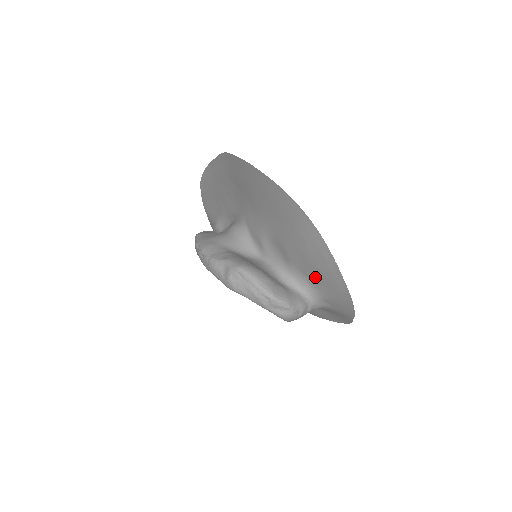
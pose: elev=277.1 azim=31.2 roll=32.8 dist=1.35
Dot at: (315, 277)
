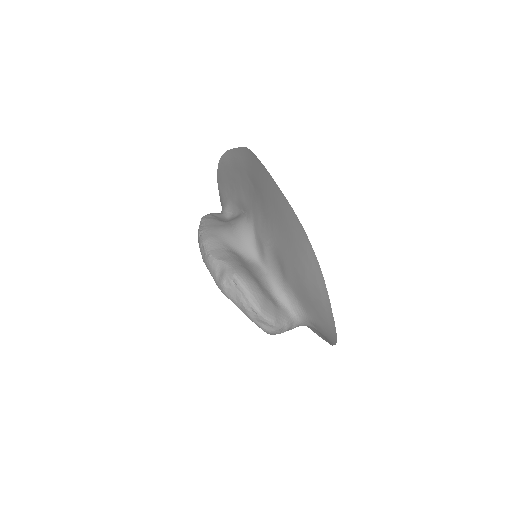
Dot at: (307, 302)
